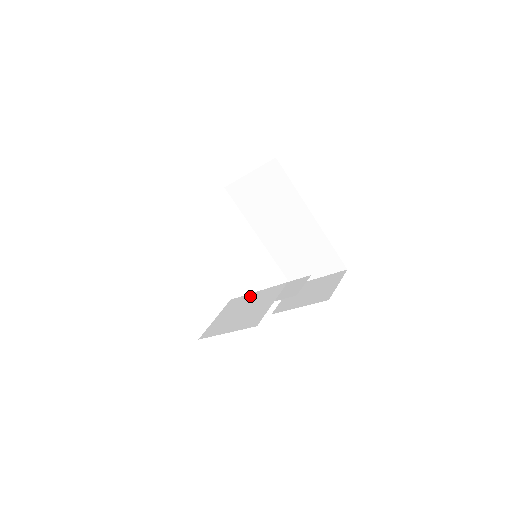
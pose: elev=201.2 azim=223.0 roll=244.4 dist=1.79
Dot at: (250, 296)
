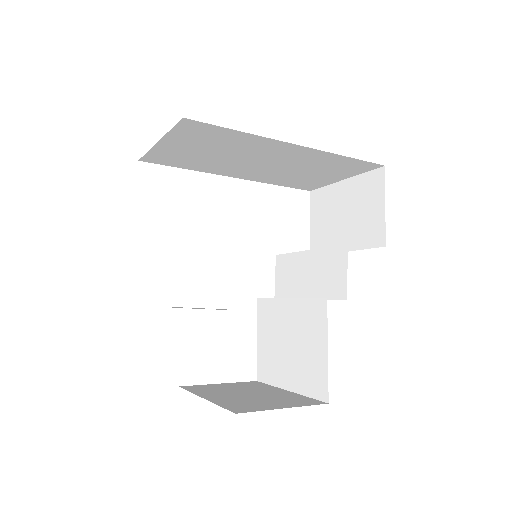
Dot at: (282, 307)
